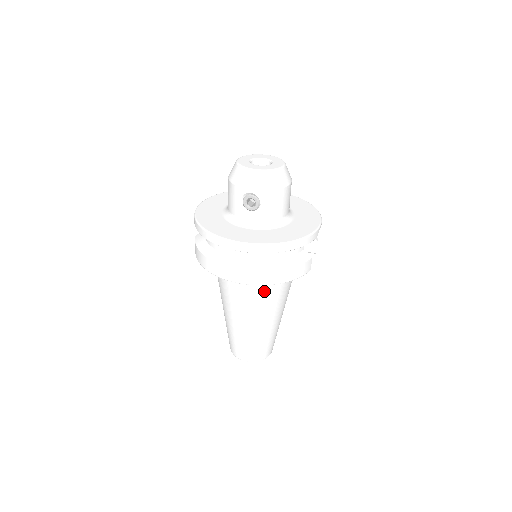
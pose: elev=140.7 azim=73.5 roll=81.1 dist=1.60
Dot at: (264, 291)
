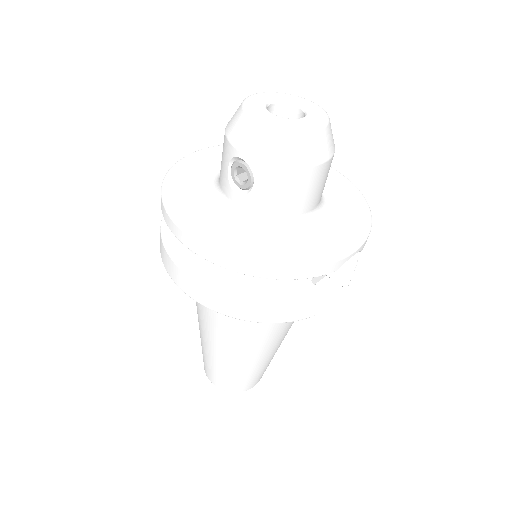
Dot at: occluded
